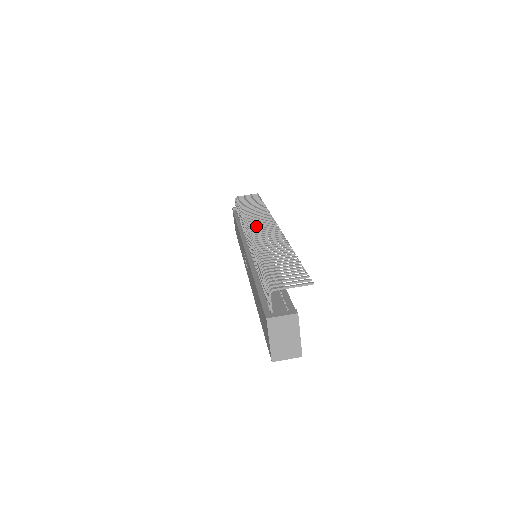
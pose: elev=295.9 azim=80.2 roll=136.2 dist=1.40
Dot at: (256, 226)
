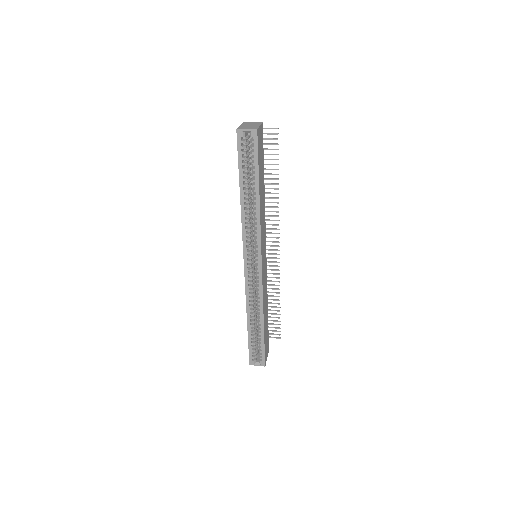
Dot at: occluded
